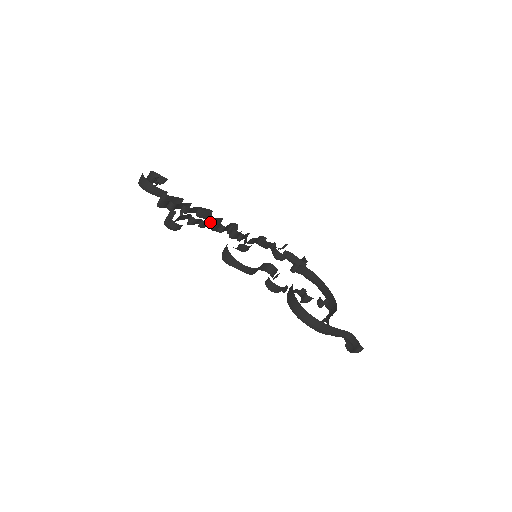
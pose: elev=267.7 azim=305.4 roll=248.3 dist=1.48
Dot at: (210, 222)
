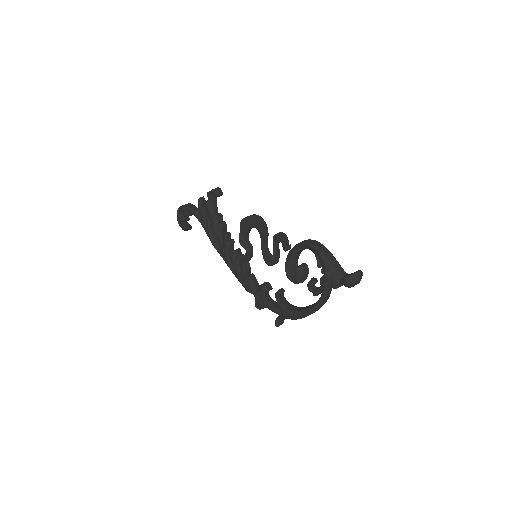
Dot at: occluded
